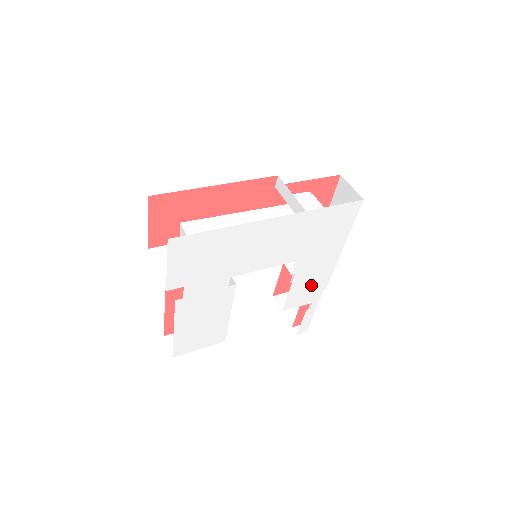
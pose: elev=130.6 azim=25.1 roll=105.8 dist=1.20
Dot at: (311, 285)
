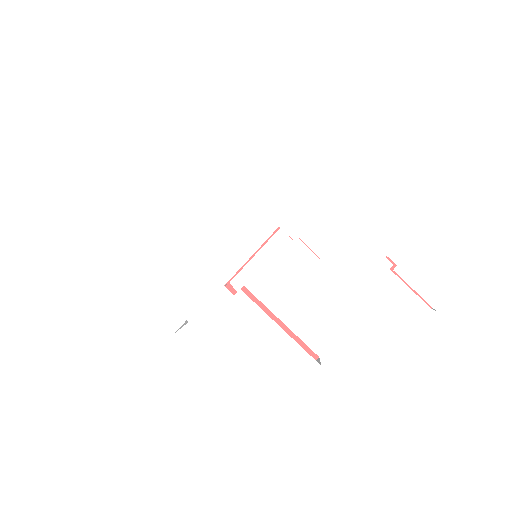
Dot at: (346, 237)
